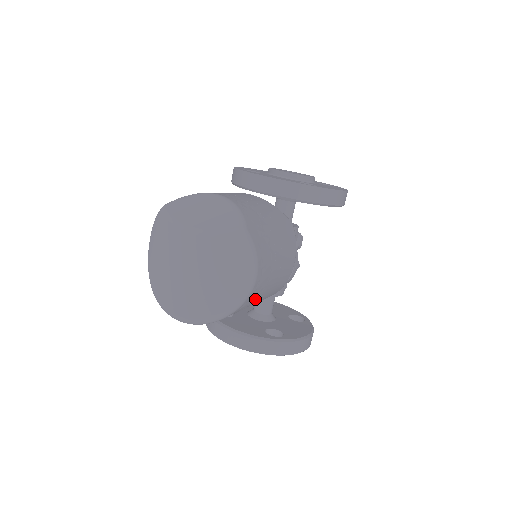
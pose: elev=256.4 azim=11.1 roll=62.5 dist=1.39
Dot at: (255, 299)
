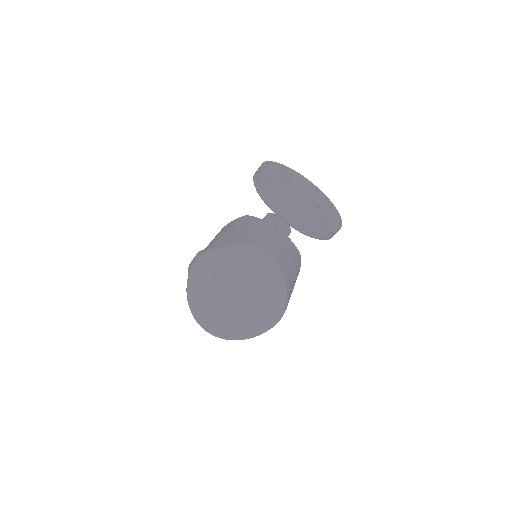
Dot at: occluded
